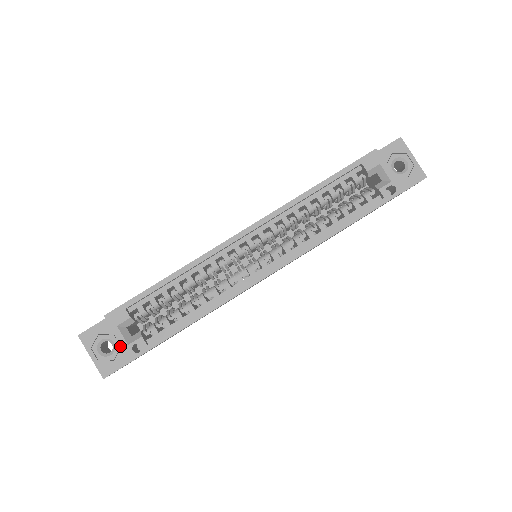
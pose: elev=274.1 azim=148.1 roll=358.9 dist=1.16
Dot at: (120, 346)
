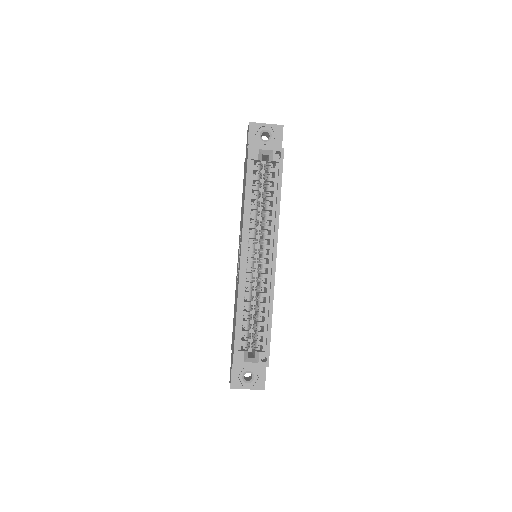
Dot at: (253, 369)
